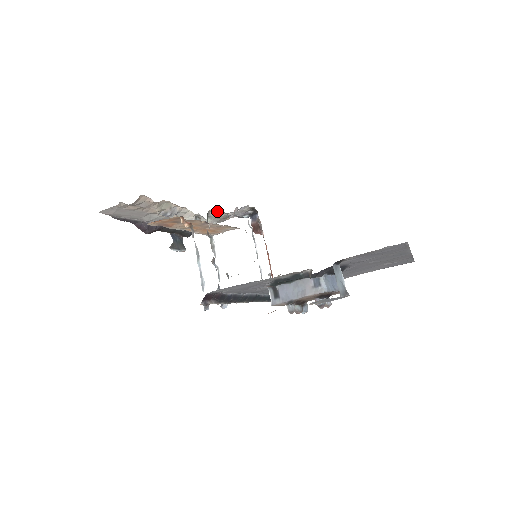
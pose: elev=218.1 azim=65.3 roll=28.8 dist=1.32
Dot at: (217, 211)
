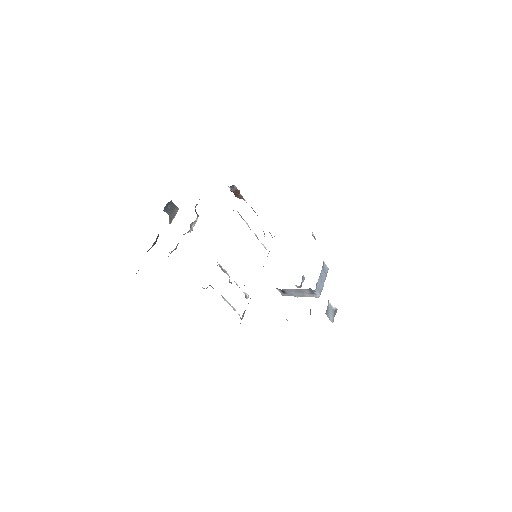
Dot at: occluded
